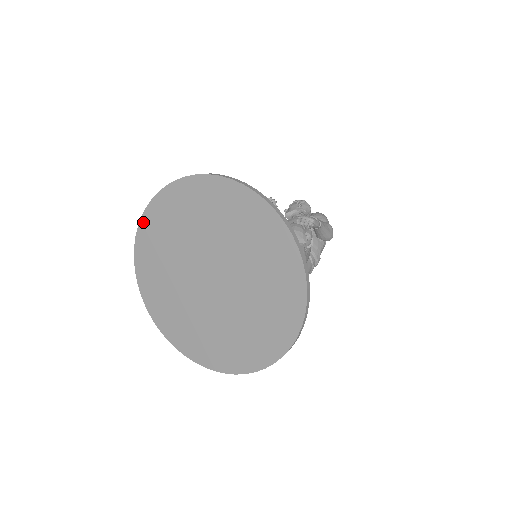
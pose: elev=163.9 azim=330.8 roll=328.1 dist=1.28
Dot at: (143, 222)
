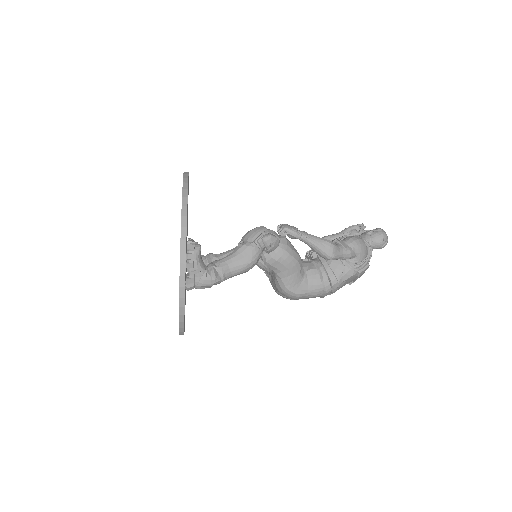
Dot at: occluded
